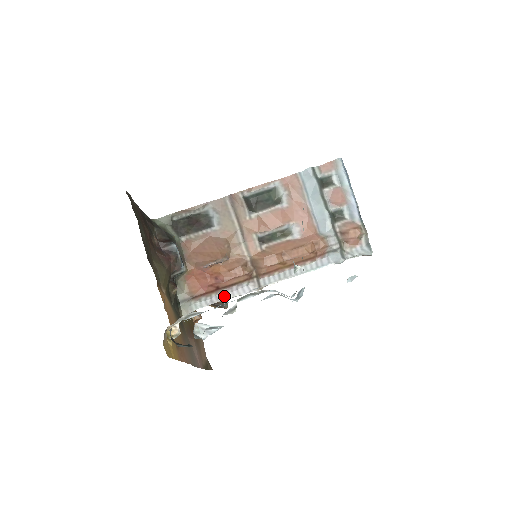
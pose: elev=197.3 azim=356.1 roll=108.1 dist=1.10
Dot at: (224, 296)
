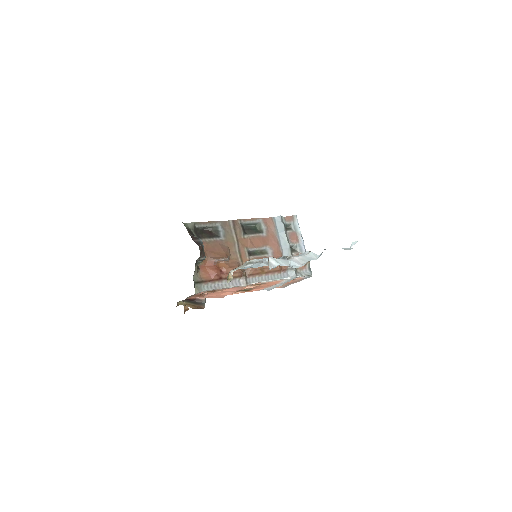
Dot at: (223, 285)
